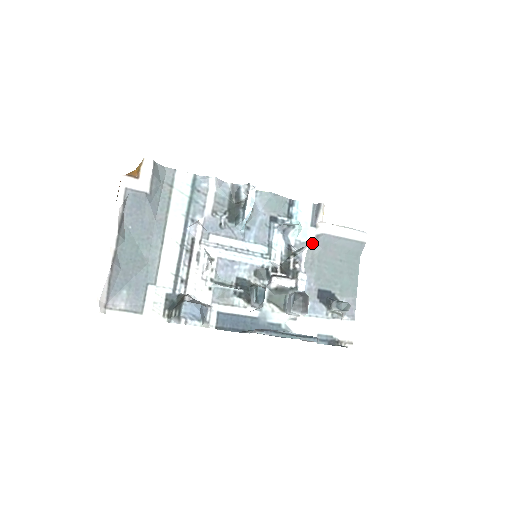
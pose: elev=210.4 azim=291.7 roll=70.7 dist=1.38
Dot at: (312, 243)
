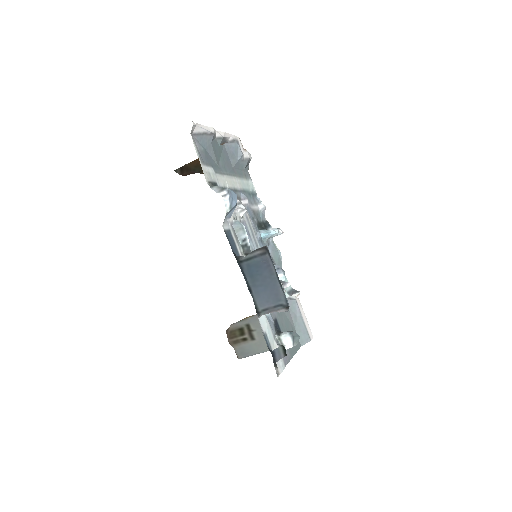
Dot at: occluded
